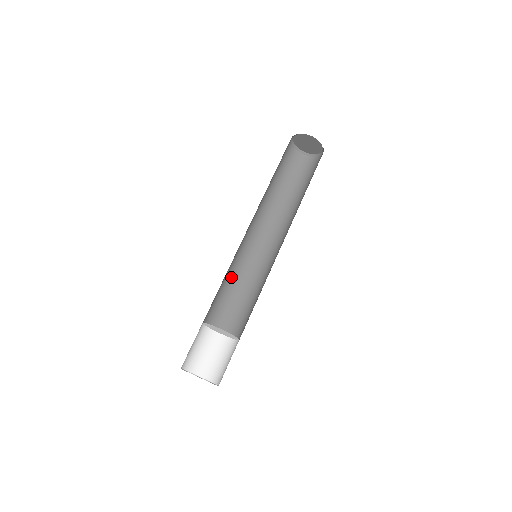
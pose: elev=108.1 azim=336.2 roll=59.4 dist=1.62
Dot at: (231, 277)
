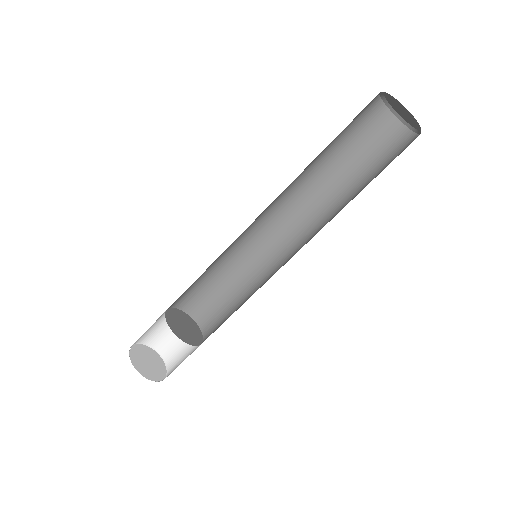
Dot at: (227, 266)
